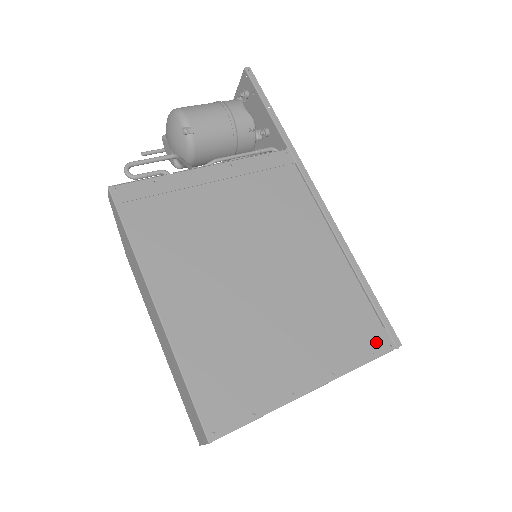
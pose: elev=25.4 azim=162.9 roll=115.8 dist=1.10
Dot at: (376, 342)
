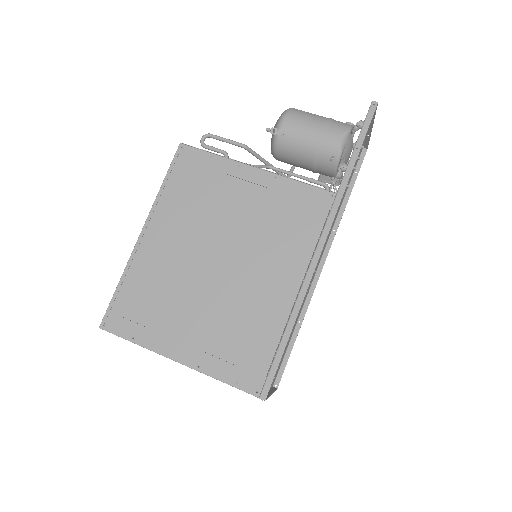
Dot at: (248, 379)
